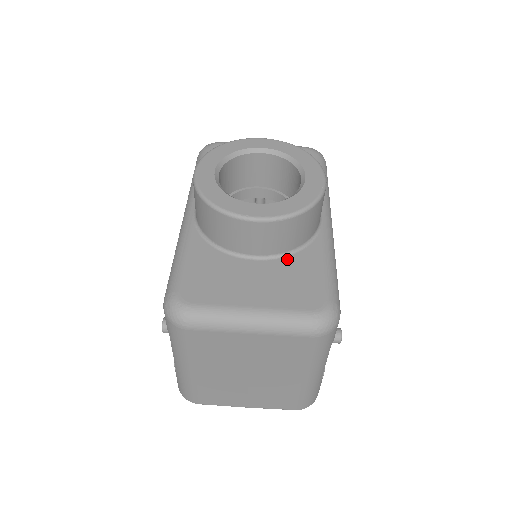
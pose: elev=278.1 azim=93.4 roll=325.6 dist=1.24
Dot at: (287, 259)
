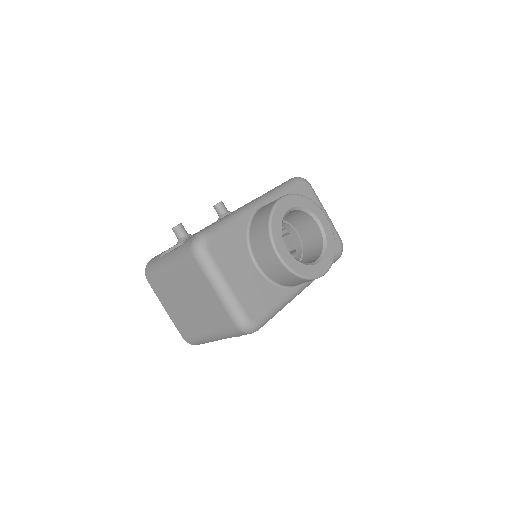
Dot at: (267, 282)
